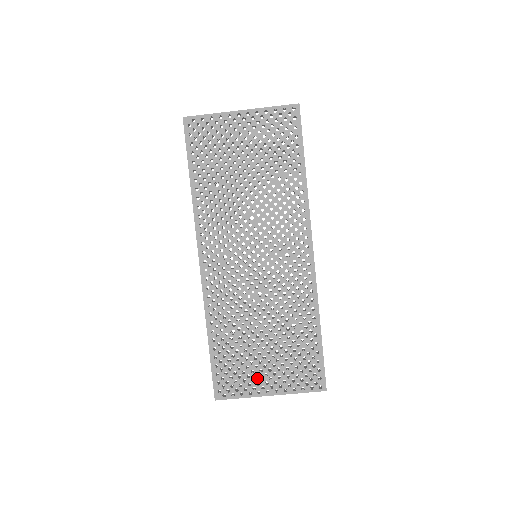
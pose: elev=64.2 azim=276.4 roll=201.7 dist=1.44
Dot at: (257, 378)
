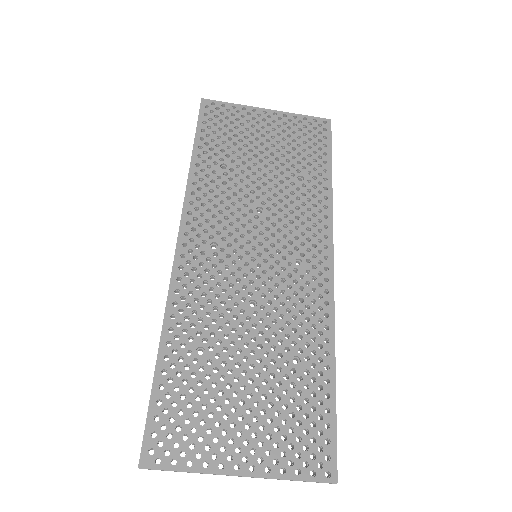
Dot at: (223, 437)
